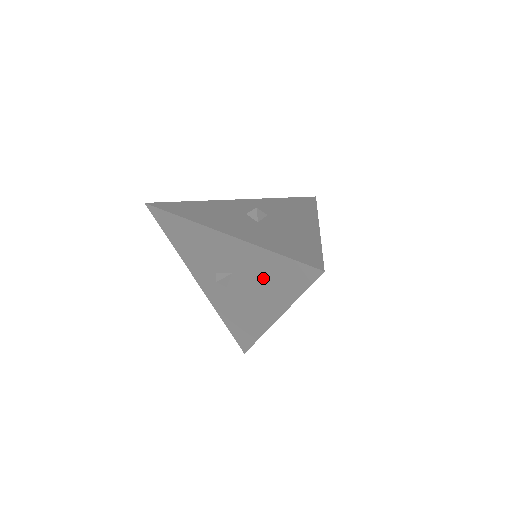
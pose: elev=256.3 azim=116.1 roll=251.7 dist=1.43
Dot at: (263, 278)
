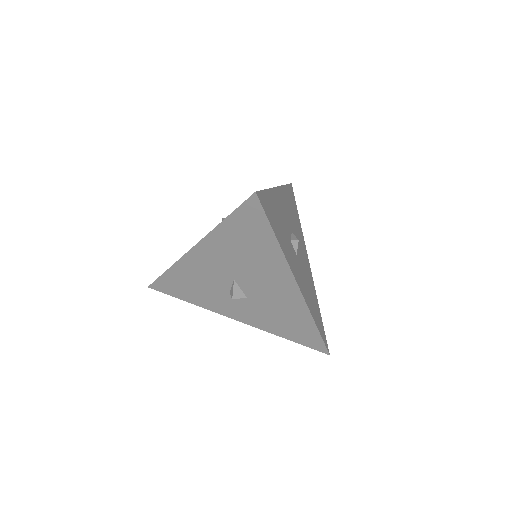
Dot at: (247, 255)
